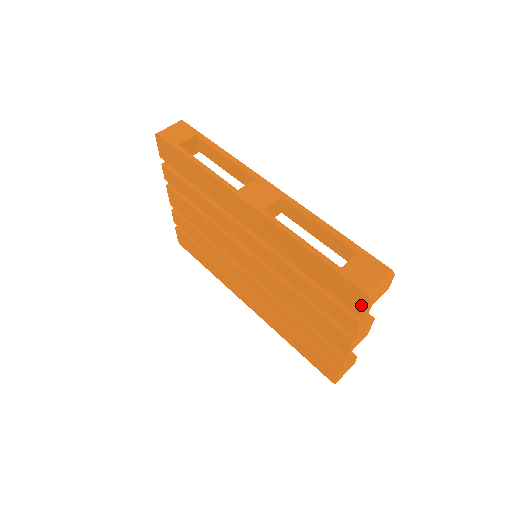
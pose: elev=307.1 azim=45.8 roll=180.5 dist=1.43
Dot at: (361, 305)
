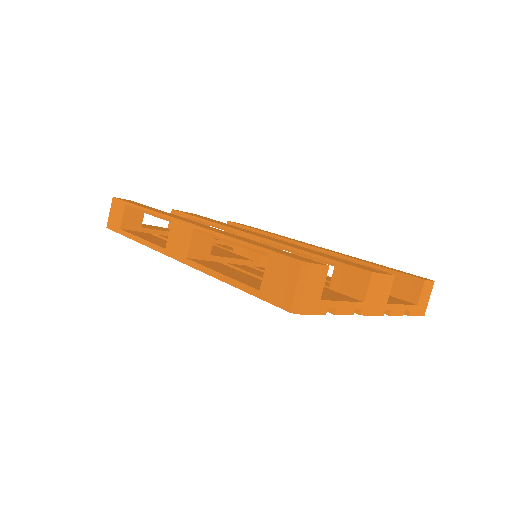
Dot at: occluded
